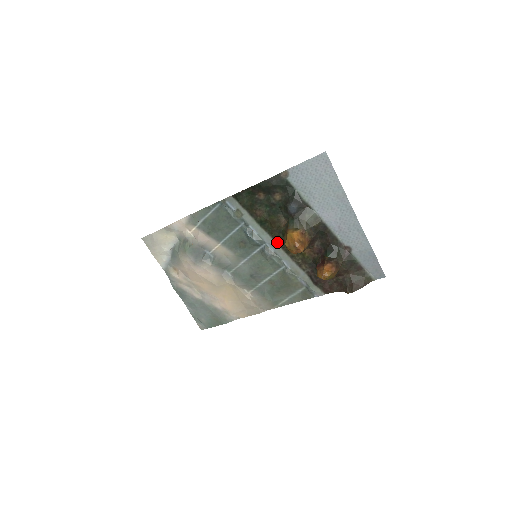
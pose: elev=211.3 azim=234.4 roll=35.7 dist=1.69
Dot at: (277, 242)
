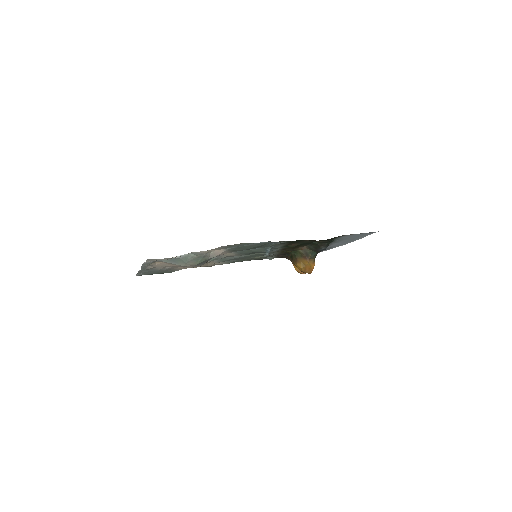
Dot at: (281, 250)
